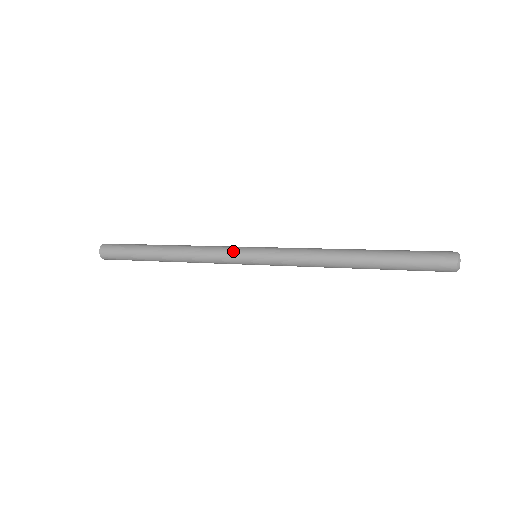
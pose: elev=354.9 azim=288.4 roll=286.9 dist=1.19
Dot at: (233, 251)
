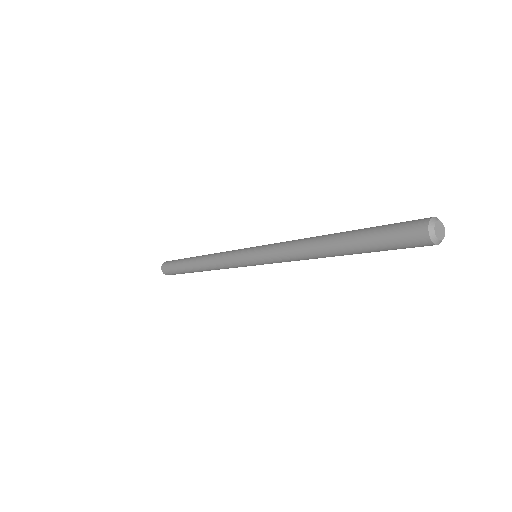
Dot at: (235, 257)
